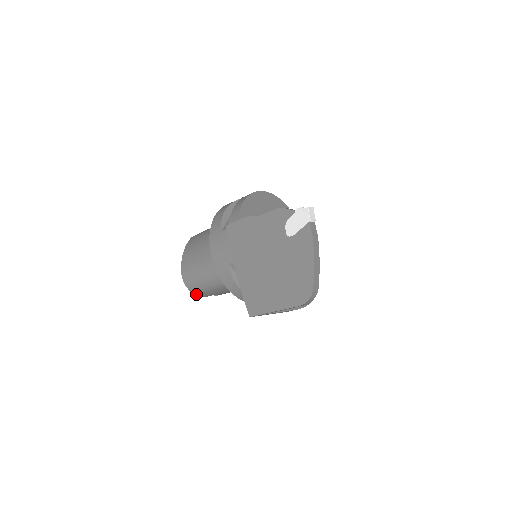
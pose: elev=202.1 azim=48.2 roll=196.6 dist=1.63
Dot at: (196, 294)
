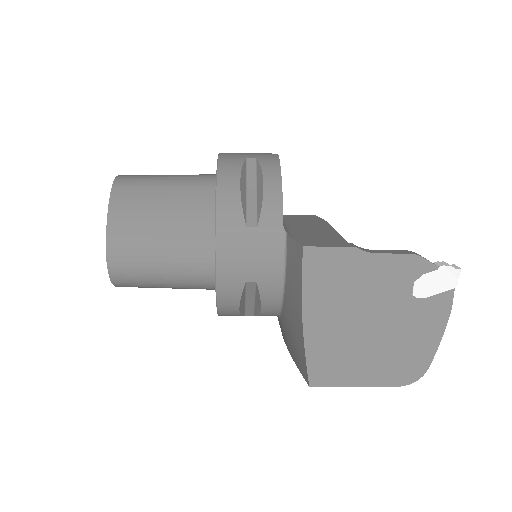
Dot at: (117, 286)
